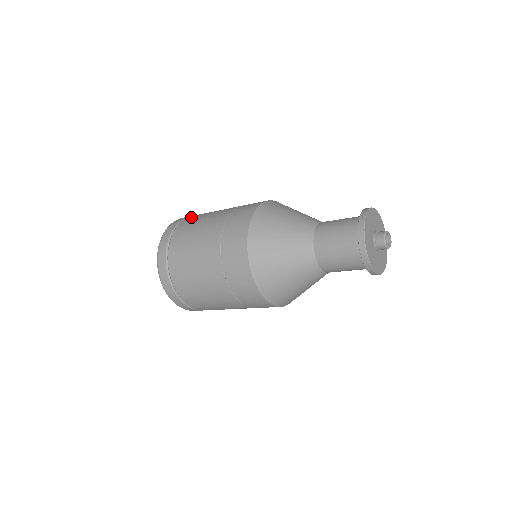
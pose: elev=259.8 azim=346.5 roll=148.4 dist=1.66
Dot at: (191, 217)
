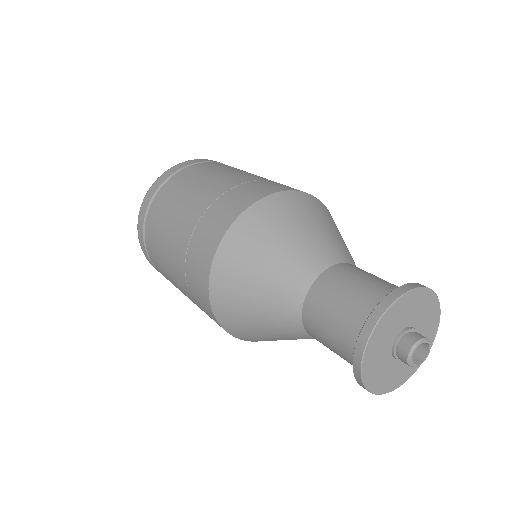
Dot at: (210, 164)
